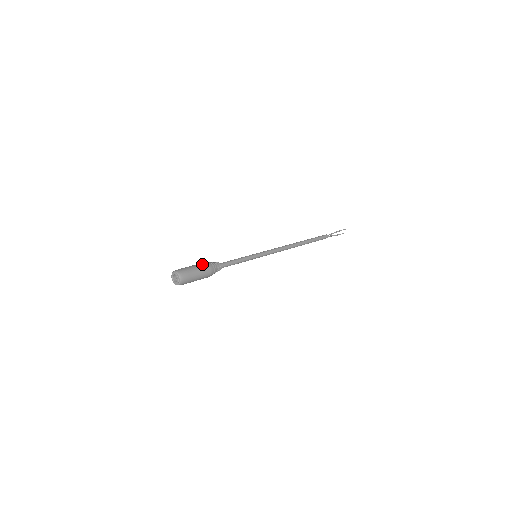
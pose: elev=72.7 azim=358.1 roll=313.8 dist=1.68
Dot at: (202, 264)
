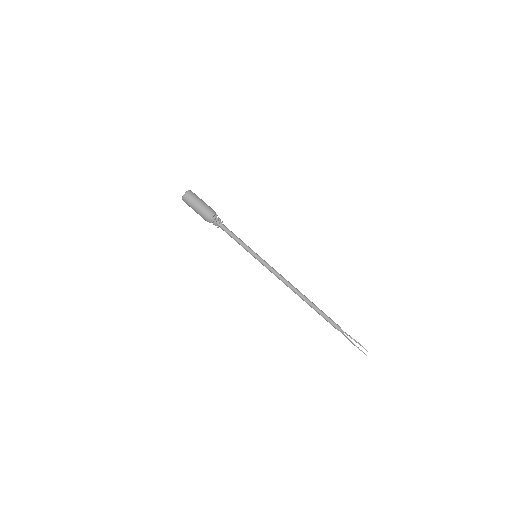
Dot at: (210, 207)
